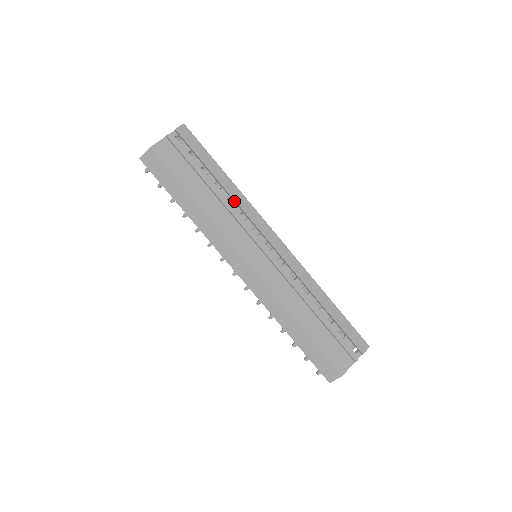
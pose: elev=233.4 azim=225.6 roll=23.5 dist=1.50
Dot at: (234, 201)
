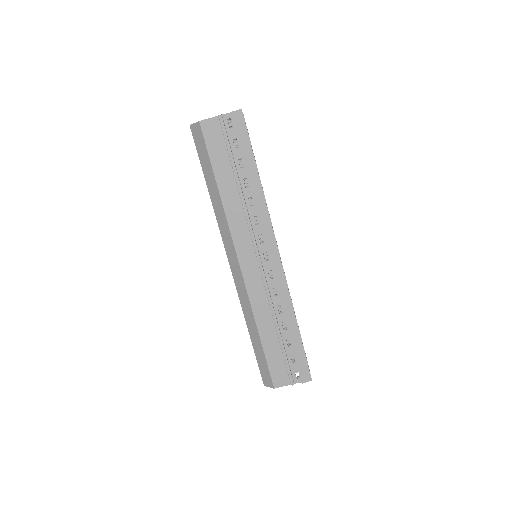
Dot at: (254, 203)
